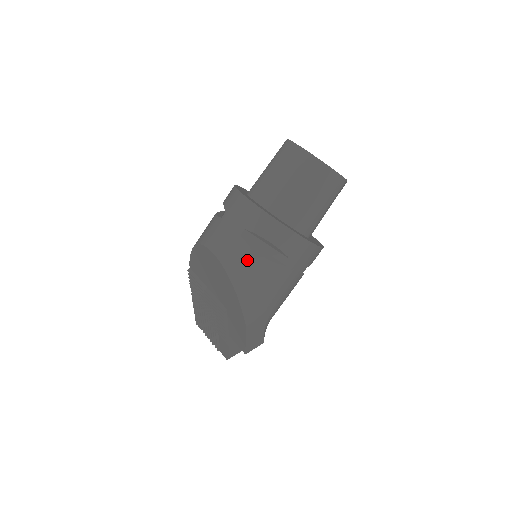
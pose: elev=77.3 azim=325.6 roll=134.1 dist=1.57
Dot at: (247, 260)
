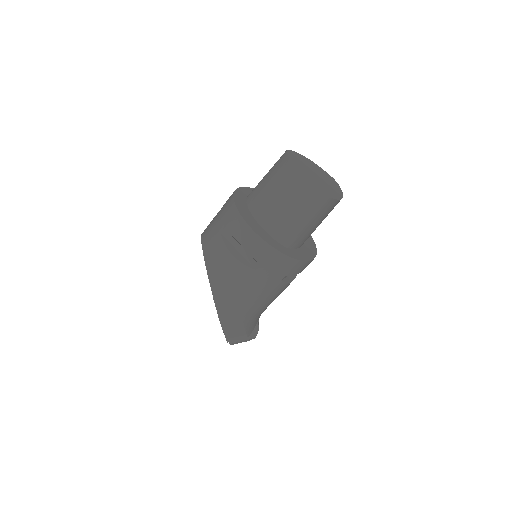
Dot at: (221, 256)
